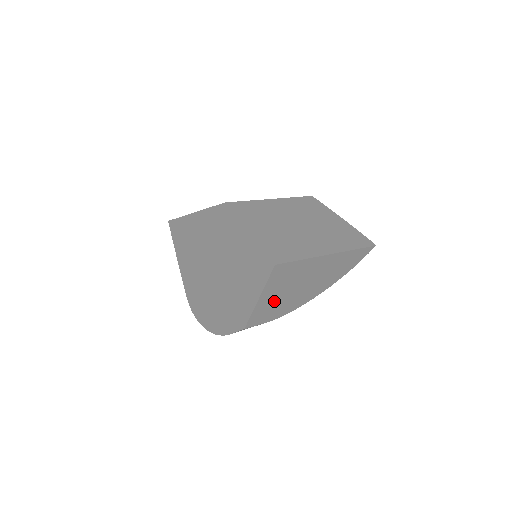
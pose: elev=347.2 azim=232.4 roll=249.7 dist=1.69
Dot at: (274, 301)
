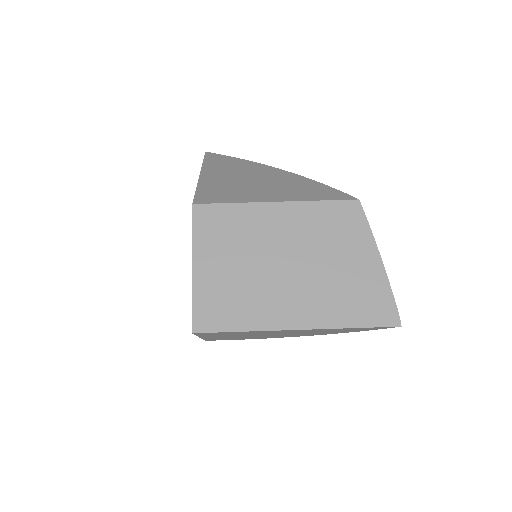
Dot at: (231, 337)
